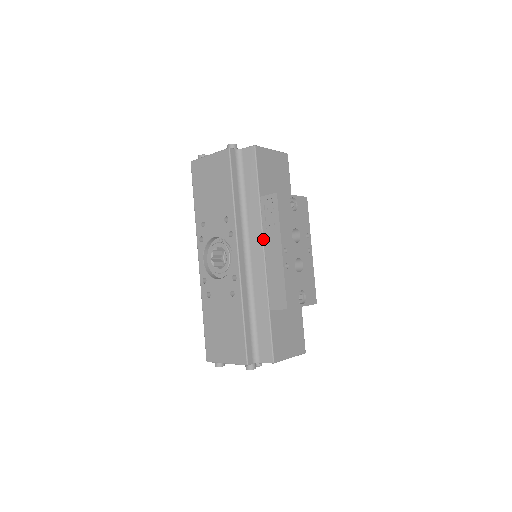
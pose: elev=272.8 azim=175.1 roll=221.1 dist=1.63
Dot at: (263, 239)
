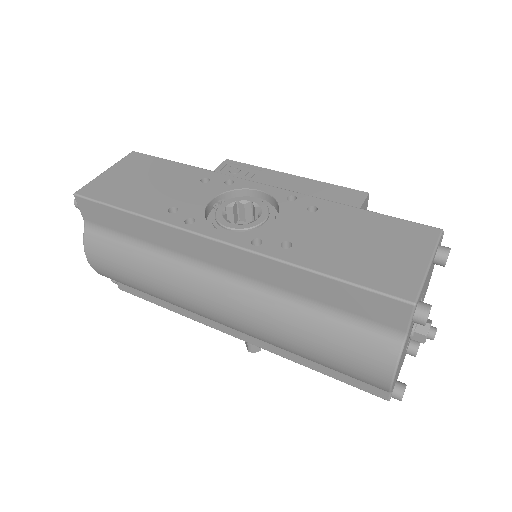
Dot at: occluded
